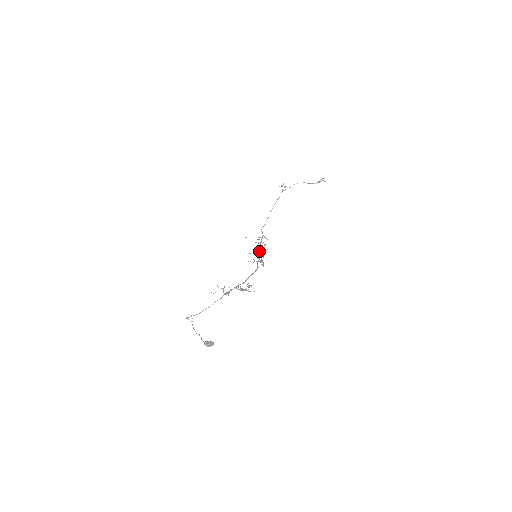
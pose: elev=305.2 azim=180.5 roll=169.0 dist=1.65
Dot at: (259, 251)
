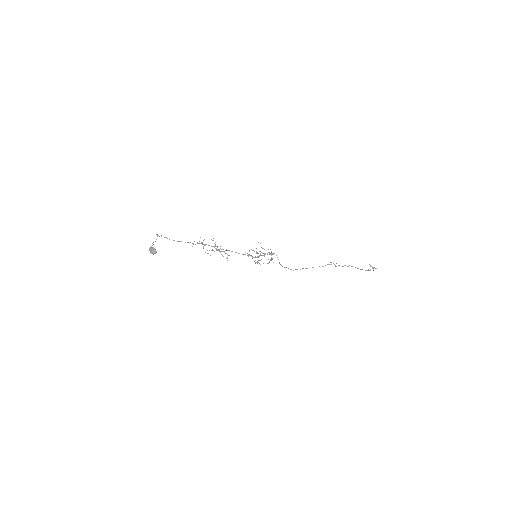
Dot at: occluded
